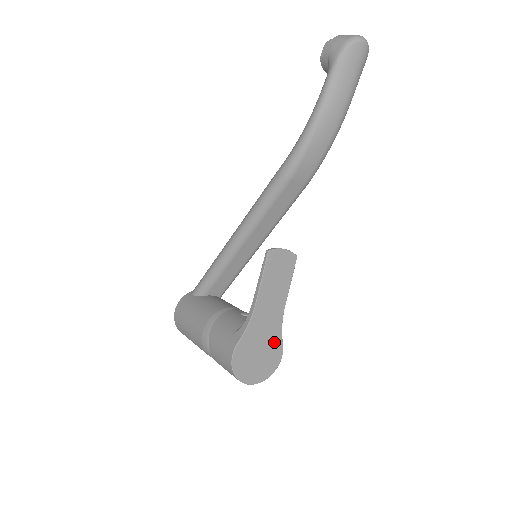
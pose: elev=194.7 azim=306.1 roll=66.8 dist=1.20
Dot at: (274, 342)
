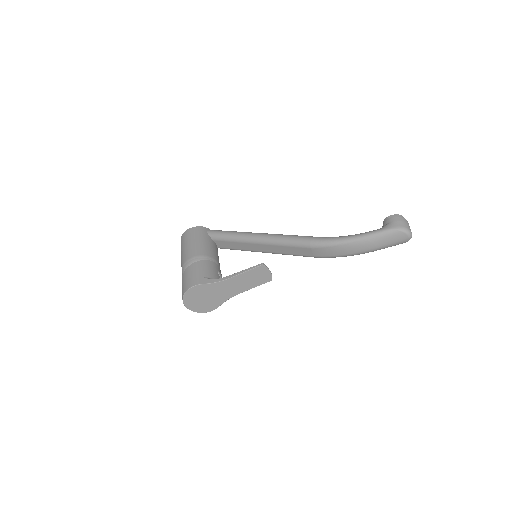
Dot at: (217, 301)
